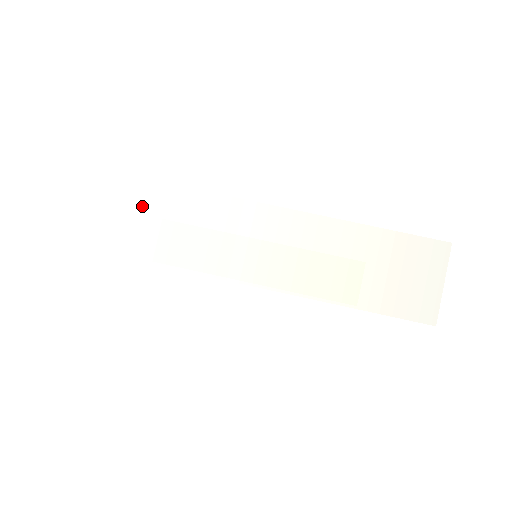
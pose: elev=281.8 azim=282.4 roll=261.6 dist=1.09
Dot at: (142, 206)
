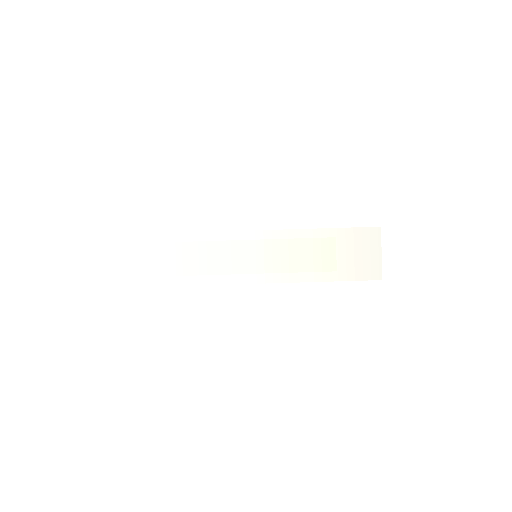
Dot at: (183, 250)
